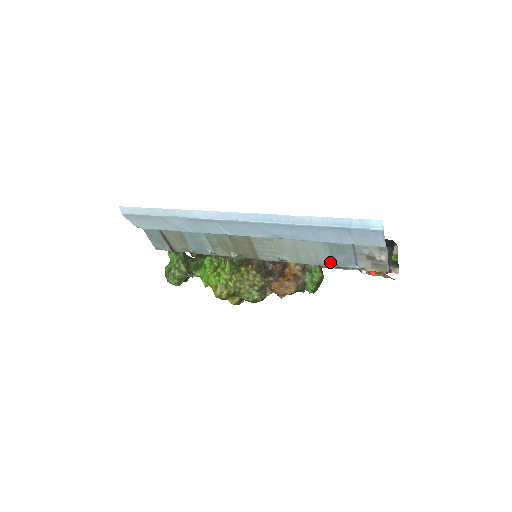
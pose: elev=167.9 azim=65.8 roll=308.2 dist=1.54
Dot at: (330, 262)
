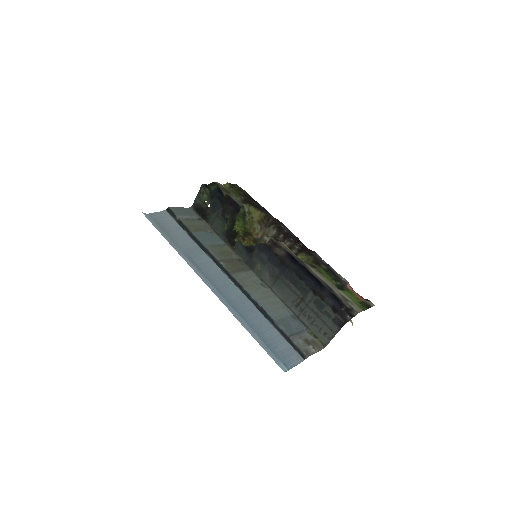
Dot at: (289, 316)
